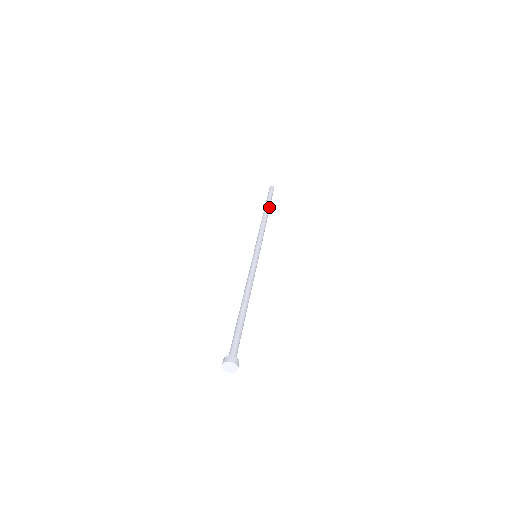
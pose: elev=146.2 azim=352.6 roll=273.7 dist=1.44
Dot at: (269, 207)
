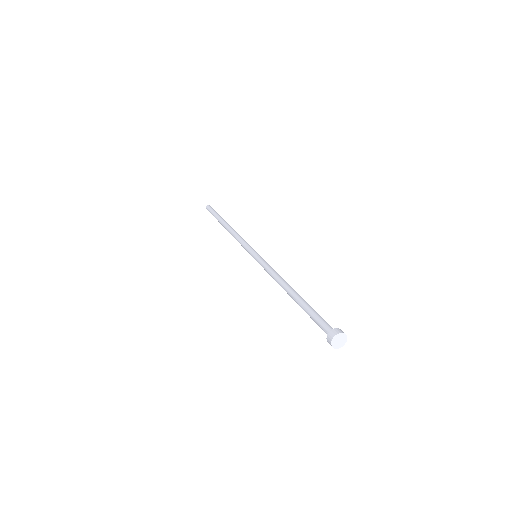
Dot at: occluded
